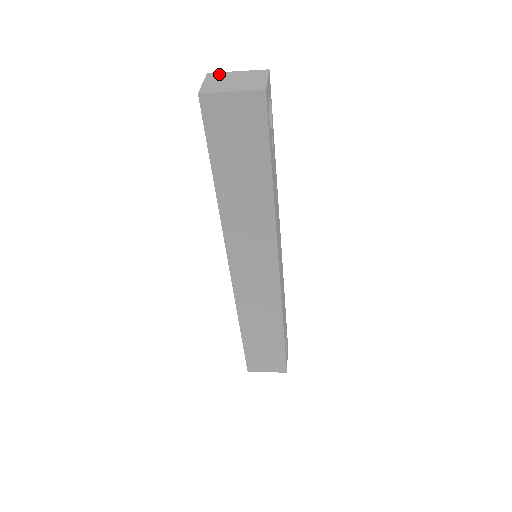
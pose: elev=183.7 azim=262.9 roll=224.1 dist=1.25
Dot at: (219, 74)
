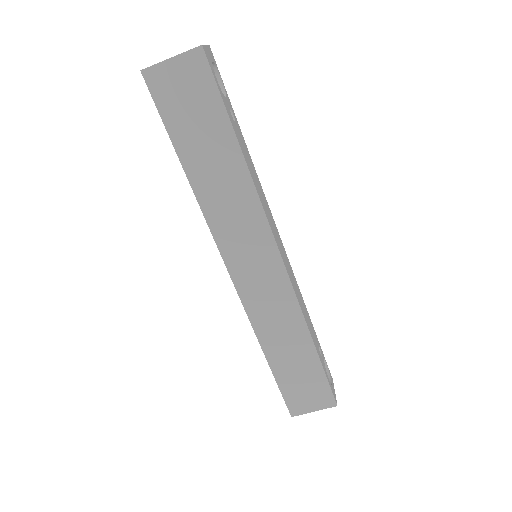
Dot at: occluded
